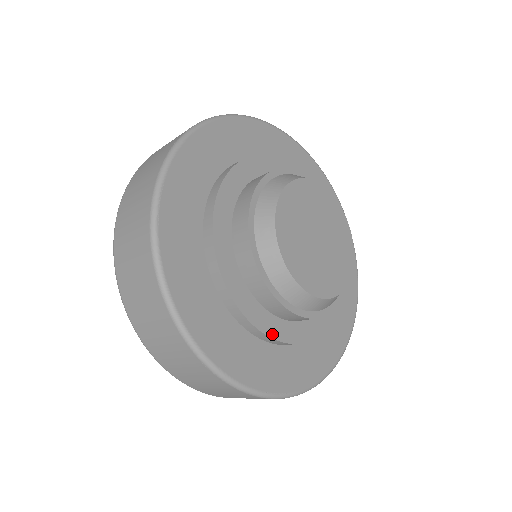
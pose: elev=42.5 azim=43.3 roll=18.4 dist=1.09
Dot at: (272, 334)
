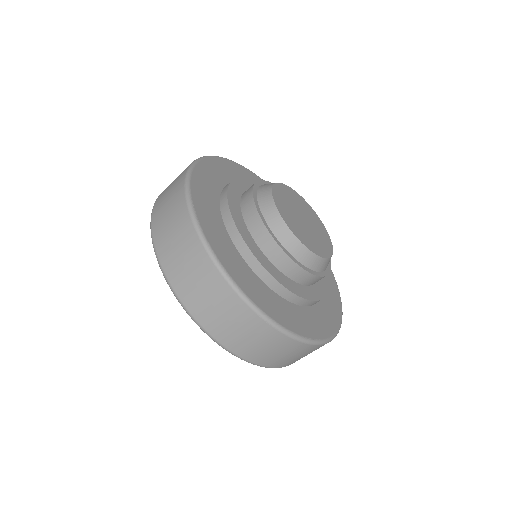
Dot at: (297, 293)
